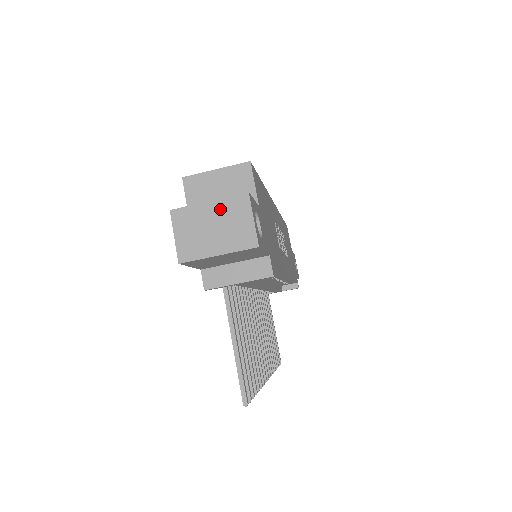
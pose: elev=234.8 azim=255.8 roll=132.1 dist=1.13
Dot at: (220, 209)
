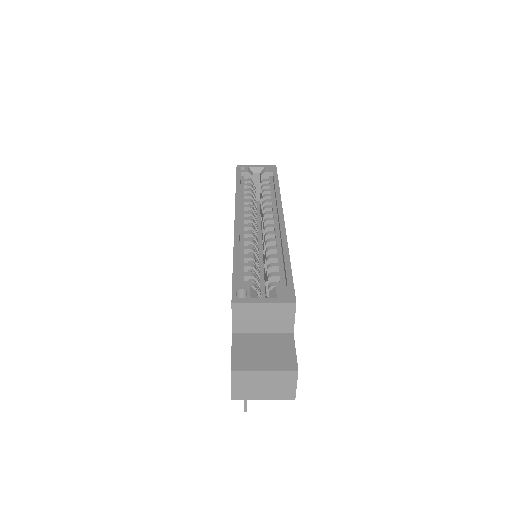
Dot at: (272, 377)
